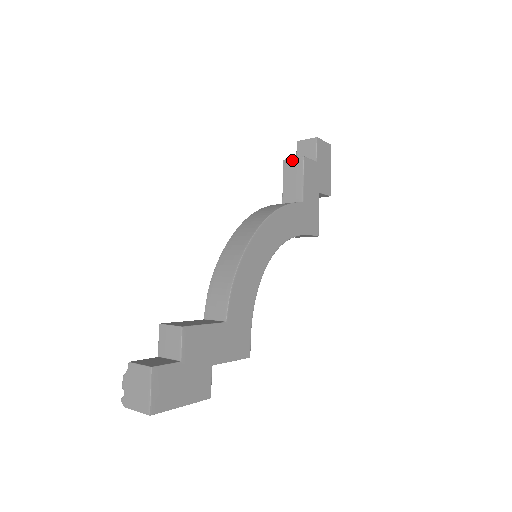
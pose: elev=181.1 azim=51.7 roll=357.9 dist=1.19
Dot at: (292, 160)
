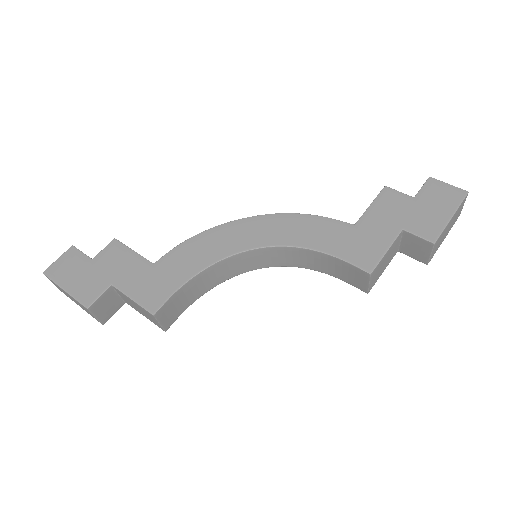
Dot at: occluded
